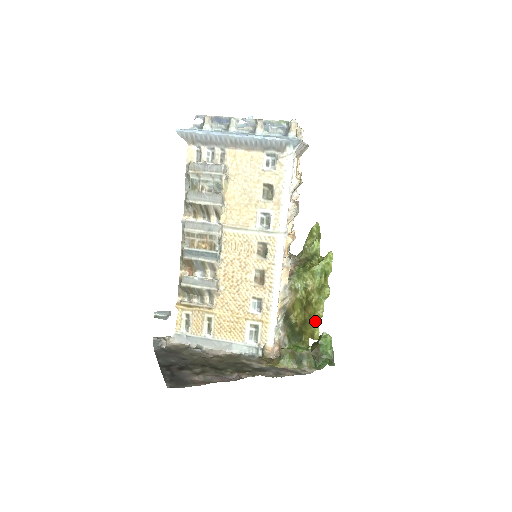
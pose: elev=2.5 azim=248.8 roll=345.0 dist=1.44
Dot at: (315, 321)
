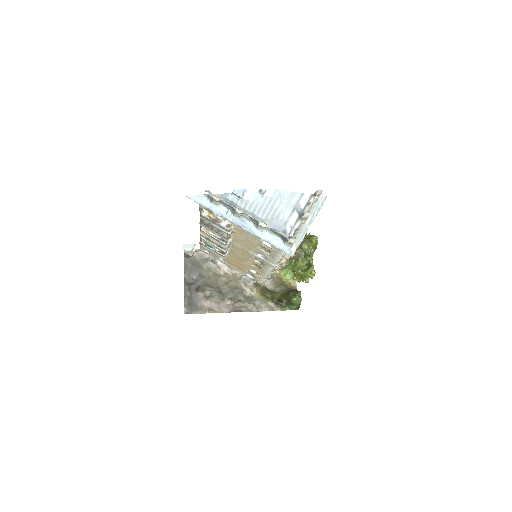
Dot at: occluded
